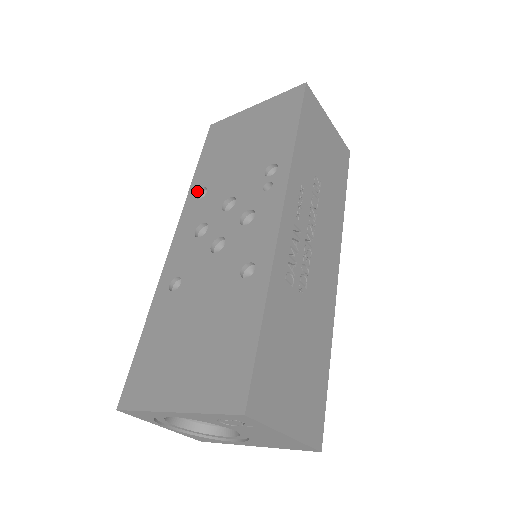
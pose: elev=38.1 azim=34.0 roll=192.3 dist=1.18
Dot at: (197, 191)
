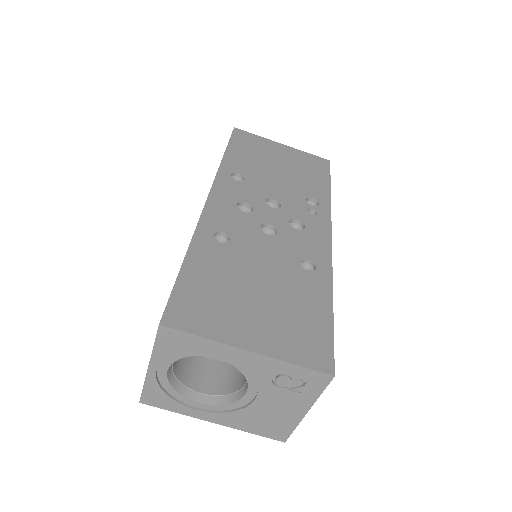
Dot at: (231, 172)
